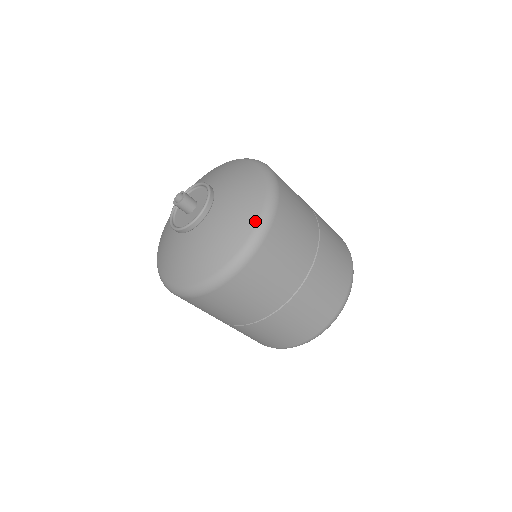
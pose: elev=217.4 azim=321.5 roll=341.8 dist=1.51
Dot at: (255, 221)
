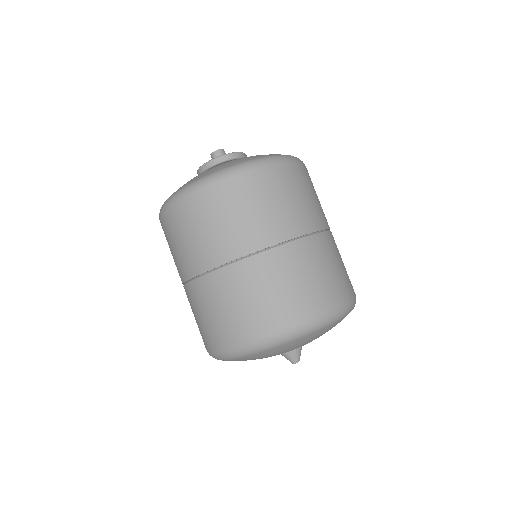
Dot at: occluded
